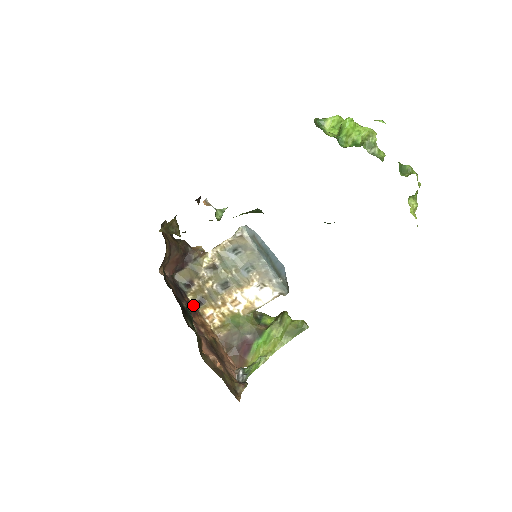
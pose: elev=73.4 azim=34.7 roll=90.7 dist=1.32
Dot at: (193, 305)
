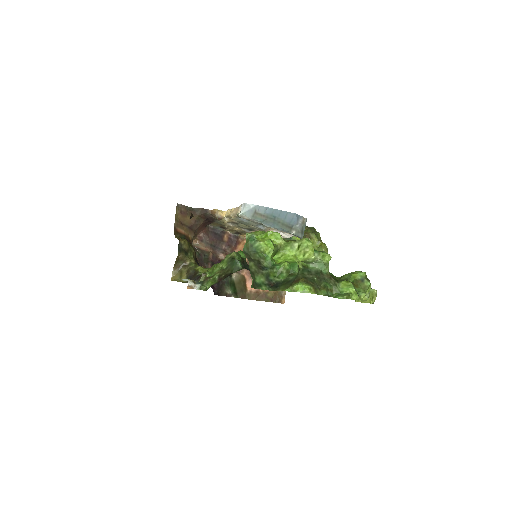
Dot at: (233, 238)
